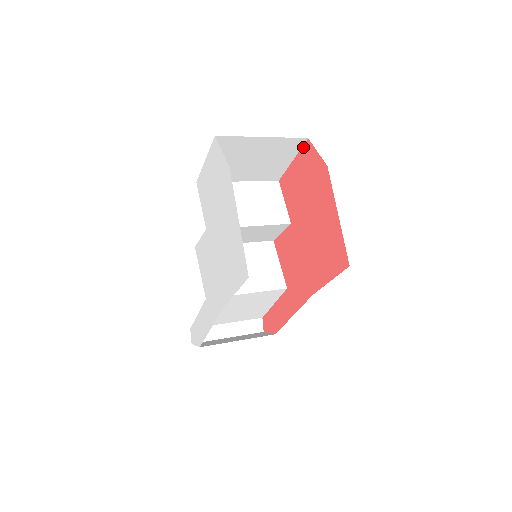
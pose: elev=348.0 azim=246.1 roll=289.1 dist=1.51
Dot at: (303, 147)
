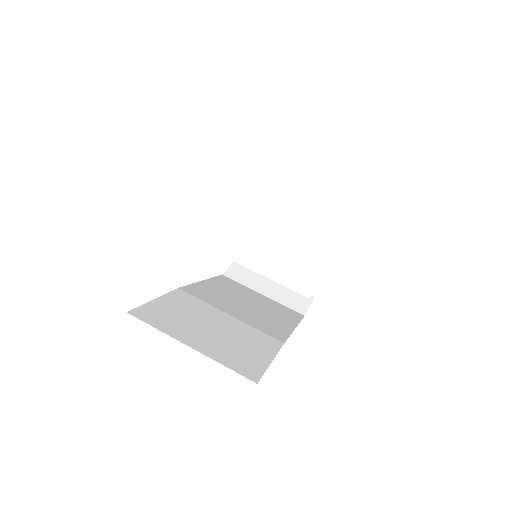
Dot at: occluded
